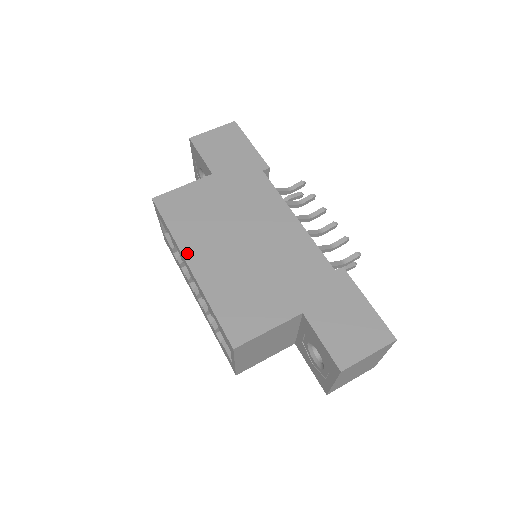
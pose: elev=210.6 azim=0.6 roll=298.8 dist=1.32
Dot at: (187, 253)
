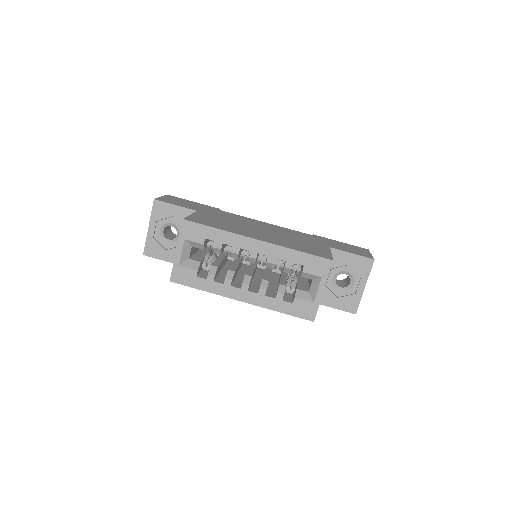
Dot at: (247, 235)
